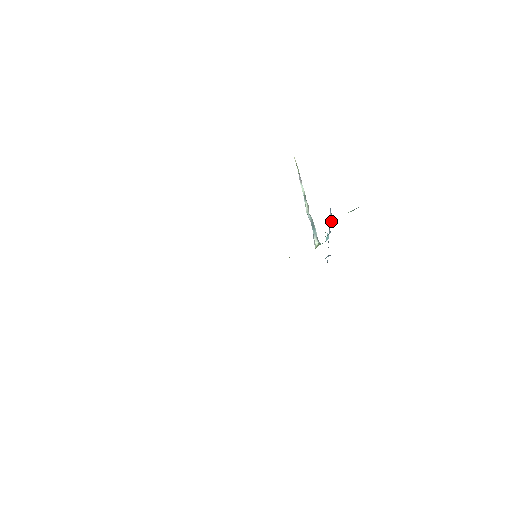
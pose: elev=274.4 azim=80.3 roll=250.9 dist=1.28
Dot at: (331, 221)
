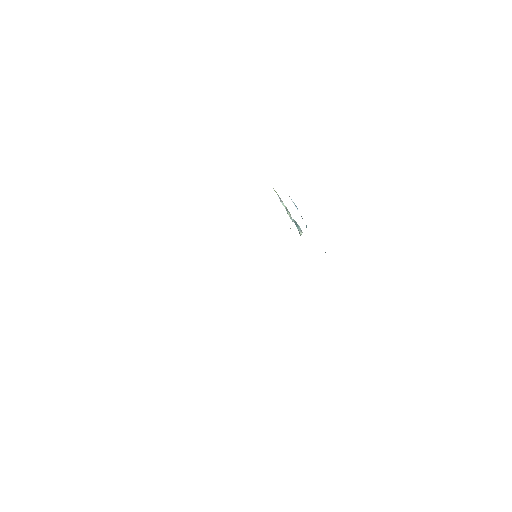
Dot at: (296, 207)
